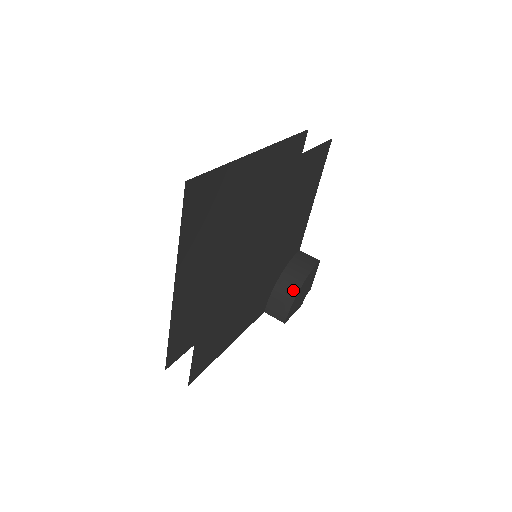
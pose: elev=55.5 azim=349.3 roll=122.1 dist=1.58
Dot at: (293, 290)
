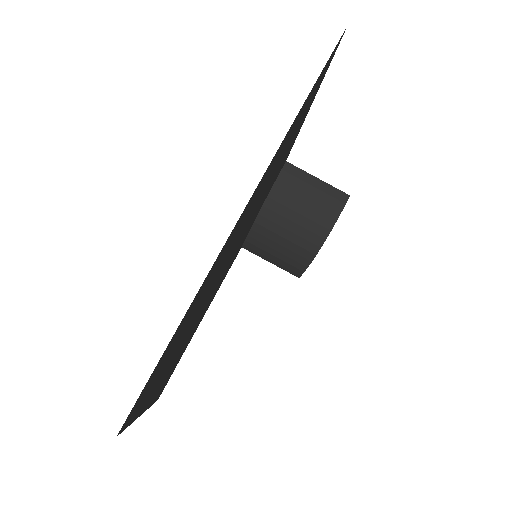
Dot at: (310, 249)
